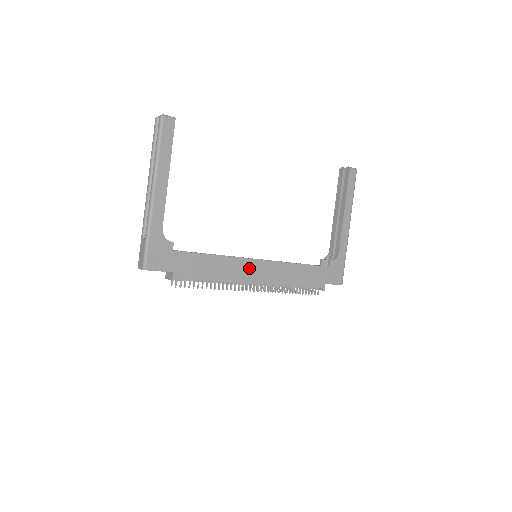
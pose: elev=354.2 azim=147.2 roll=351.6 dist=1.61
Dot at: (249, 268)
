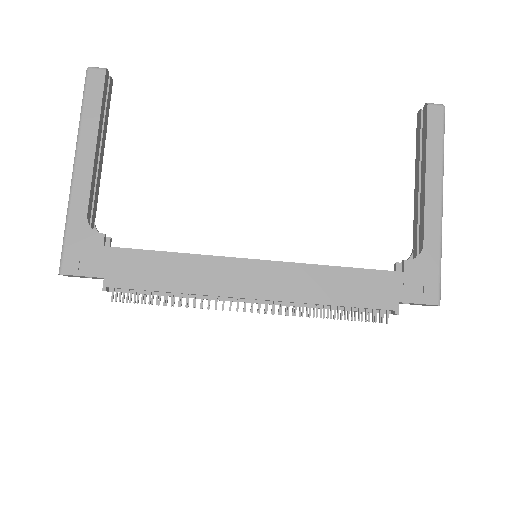
Dot at: (236, 273)
